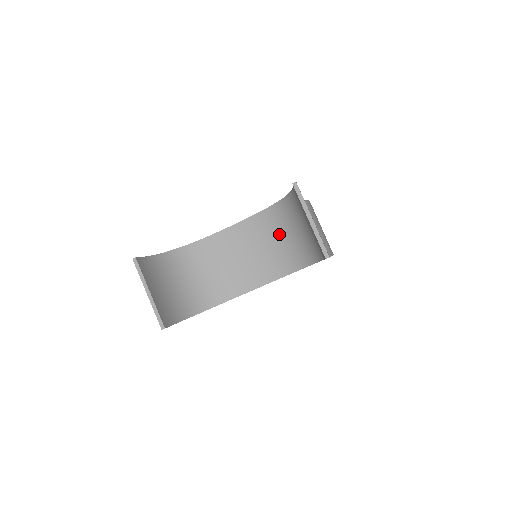
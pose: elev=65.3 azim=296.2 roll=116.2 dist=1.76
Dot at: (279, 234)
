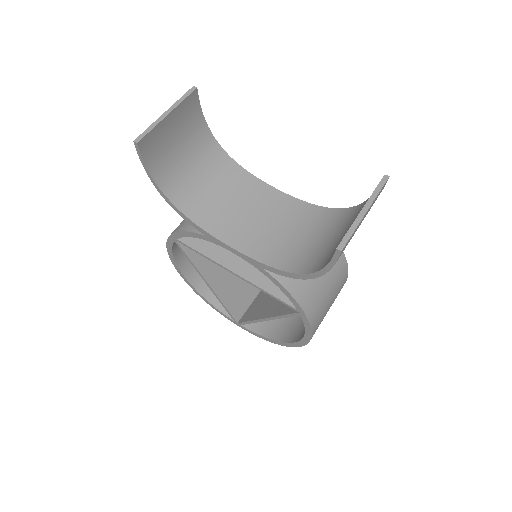
Dot at: (308, 232)
